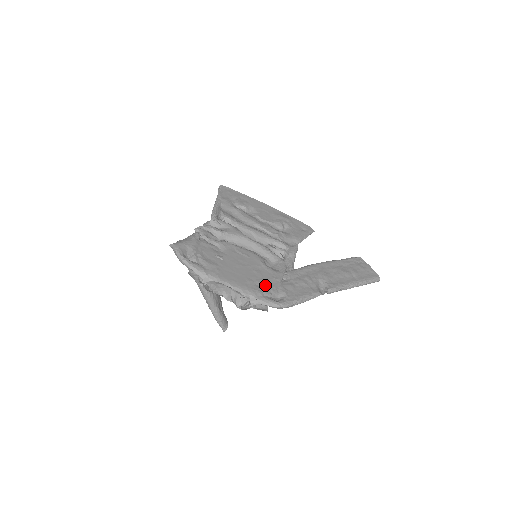
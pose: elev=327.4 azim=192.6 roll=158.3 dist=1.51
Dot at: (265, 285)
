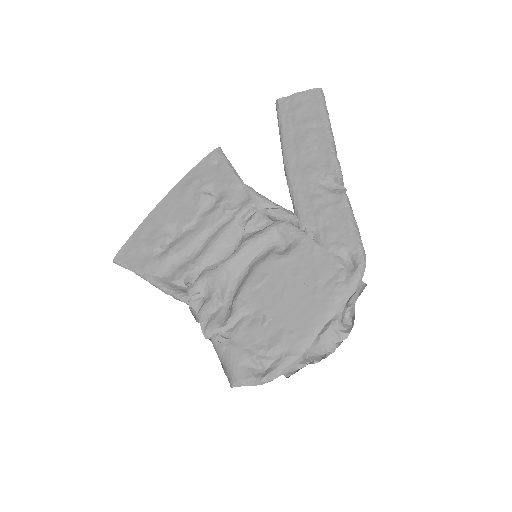
Dot at: (325, 272)
